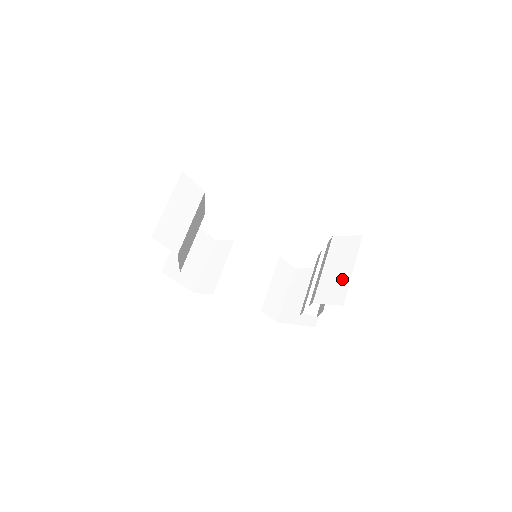
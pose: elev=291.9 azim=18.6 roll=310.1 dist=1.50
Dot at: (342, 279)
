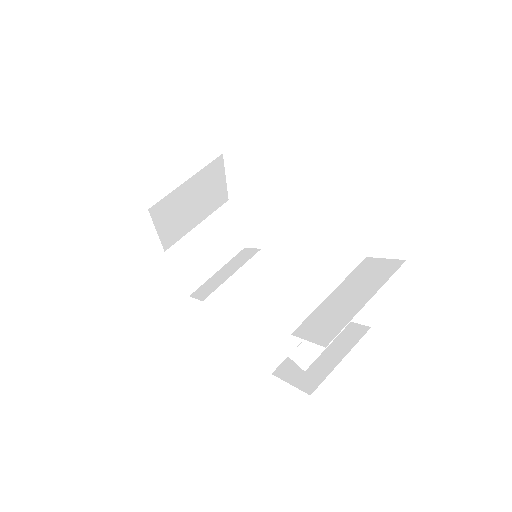
Dot at: (345, 311)
